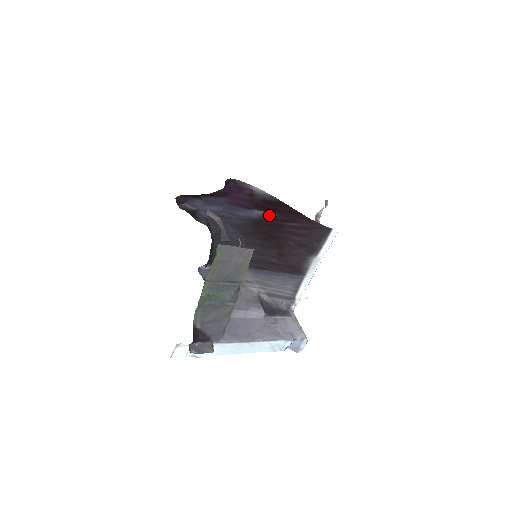
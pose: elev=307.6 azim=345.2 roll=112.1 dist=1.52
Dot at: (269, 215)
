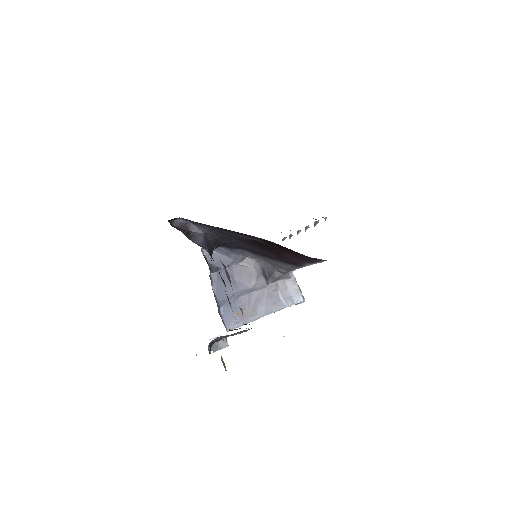
Dot at: (267, 243)
